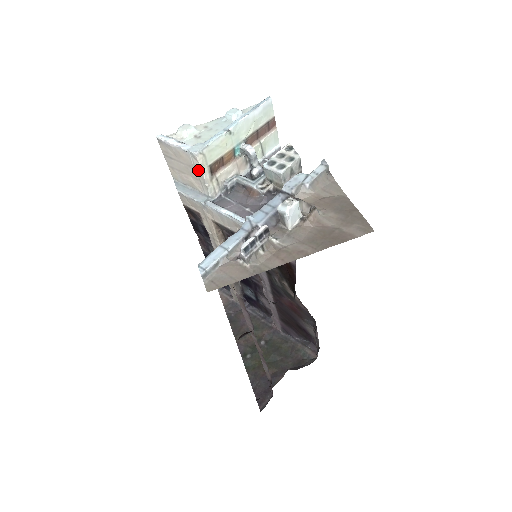
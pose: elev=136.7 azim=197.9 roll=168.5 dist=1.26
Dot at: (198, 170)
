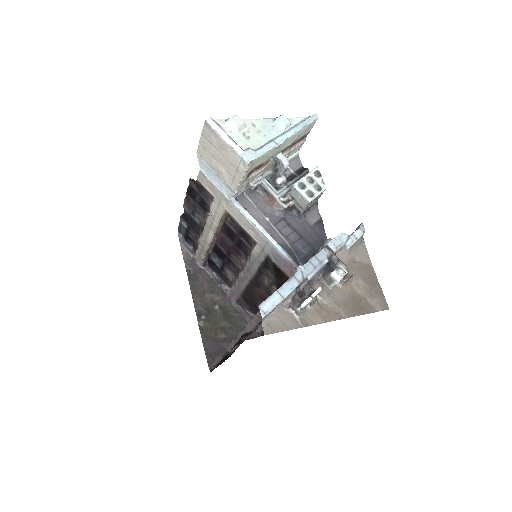
Dot at: (239, 172)
